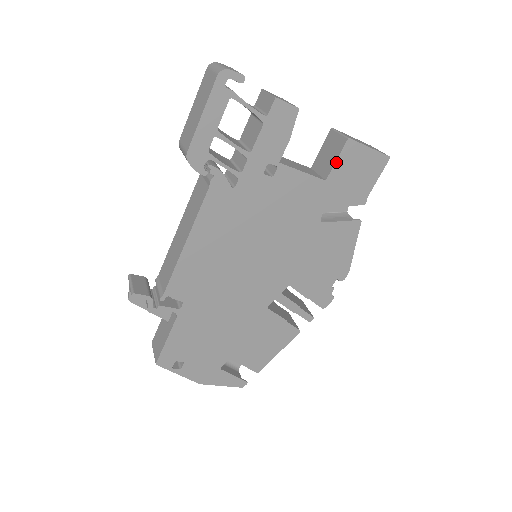
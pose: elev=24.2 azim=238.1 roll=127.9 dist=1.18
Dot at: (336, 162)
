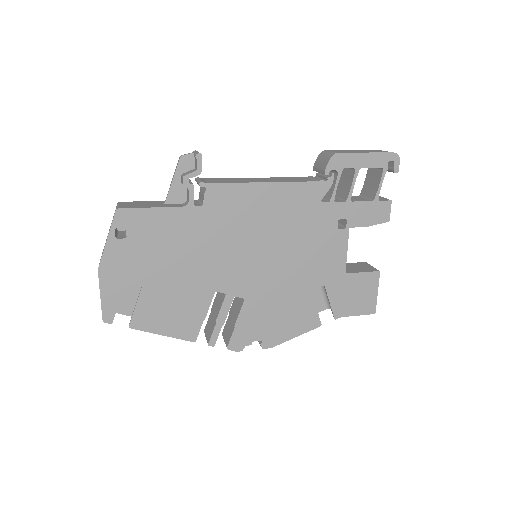
Dot at: (361, 273)
